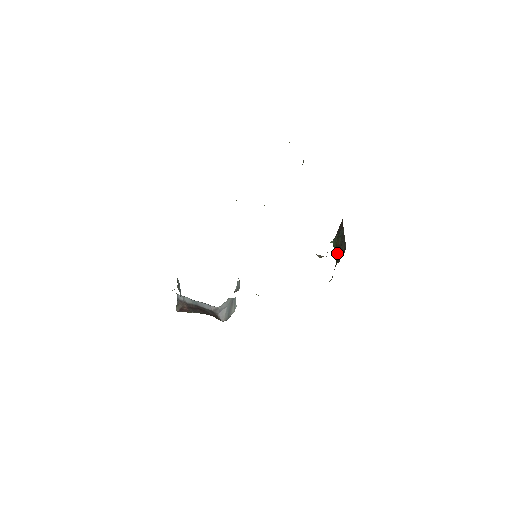
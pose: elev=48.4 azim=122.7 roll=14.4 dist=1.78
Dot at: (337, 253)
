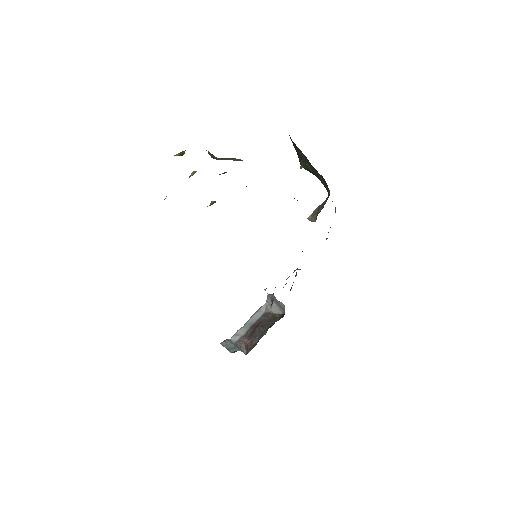
Dot at: occluded
